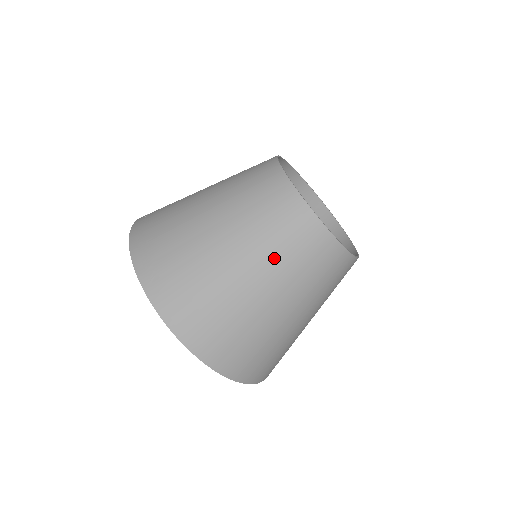
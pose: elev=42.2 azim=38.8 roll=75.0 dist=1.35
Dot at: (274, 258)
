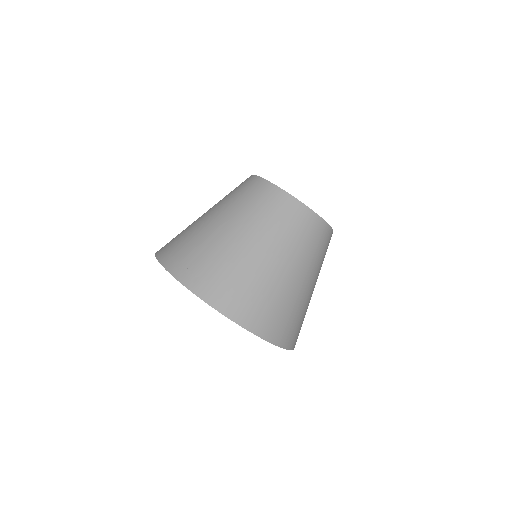
Dot at: (280, 238)
